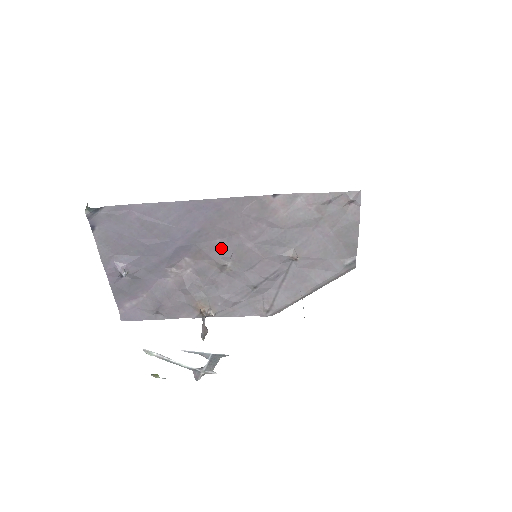
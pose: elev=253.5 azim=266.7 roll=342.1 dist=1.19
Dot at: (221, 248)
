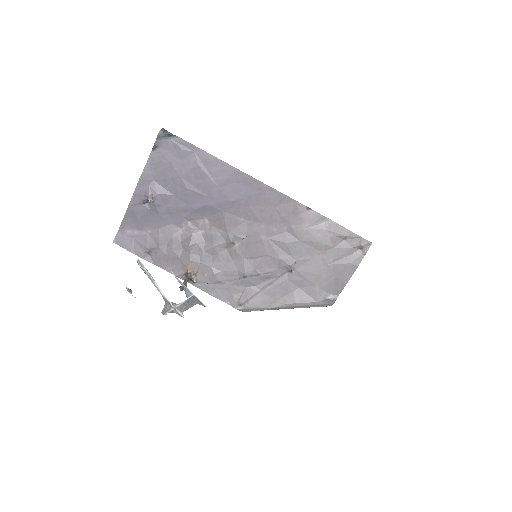
Dot at: (240, 227)
